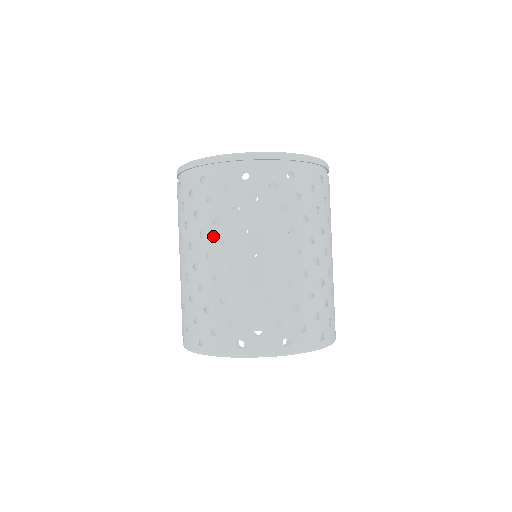
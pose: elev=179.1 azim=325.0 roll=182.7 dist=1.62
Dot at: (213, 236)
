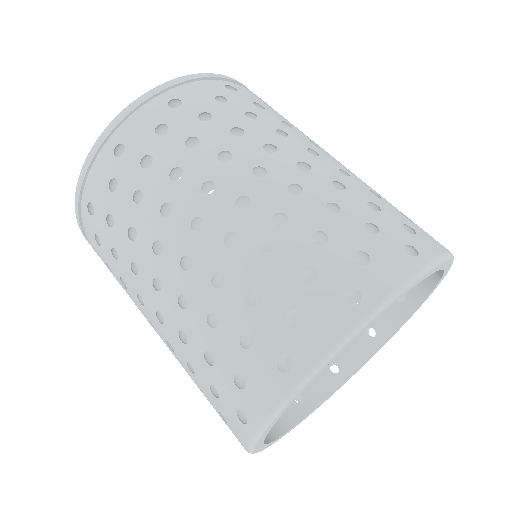
Dot at: (141, 255)
